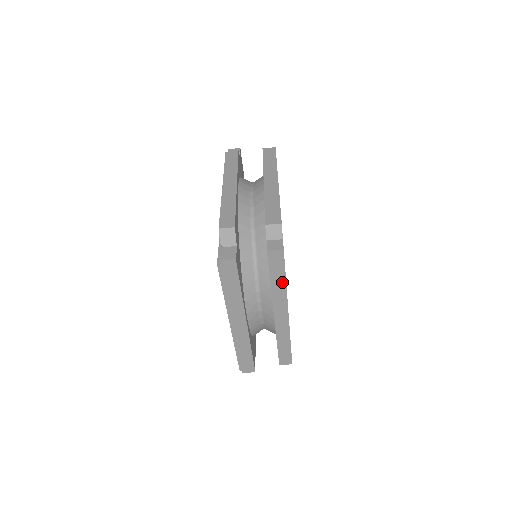
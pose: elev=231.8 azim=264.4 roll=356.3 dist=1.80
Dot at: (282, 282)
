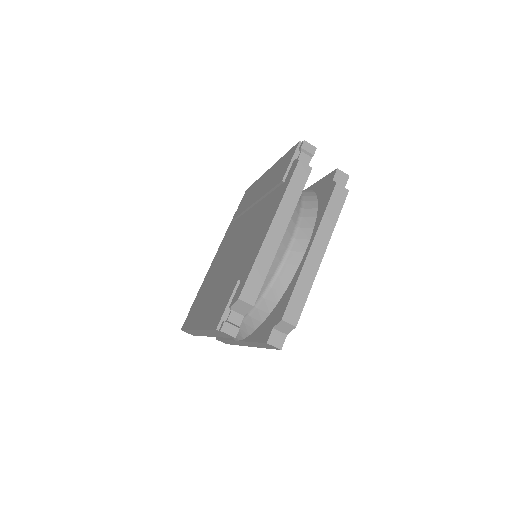
Dot at: (261, 346)
